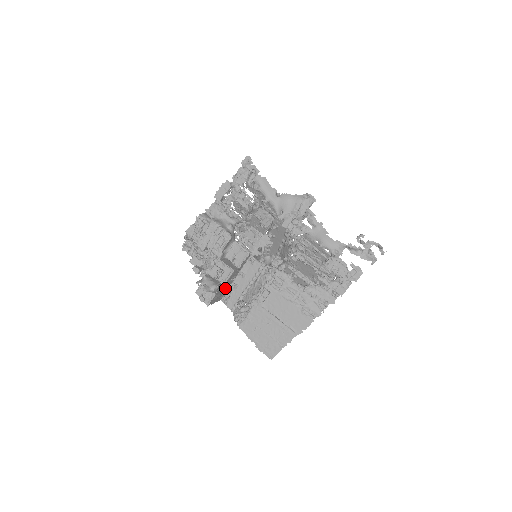
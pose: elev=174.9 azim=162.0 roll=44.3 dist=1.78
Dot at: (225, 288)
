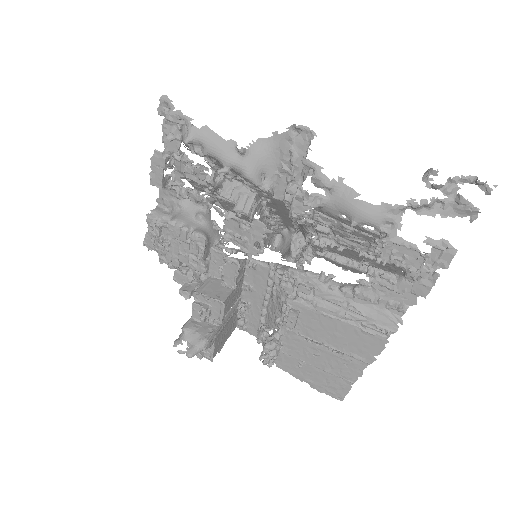
Dot at: (230, 318)
